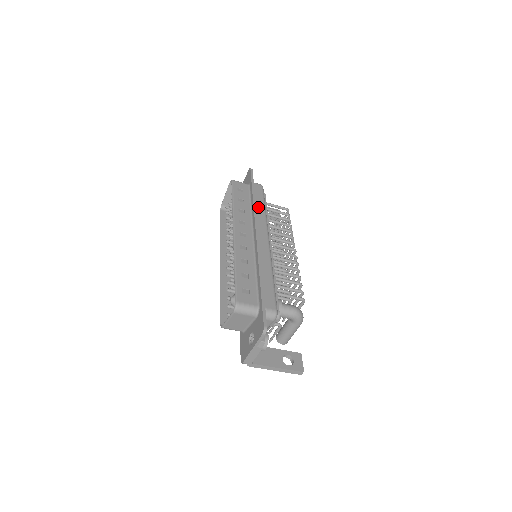
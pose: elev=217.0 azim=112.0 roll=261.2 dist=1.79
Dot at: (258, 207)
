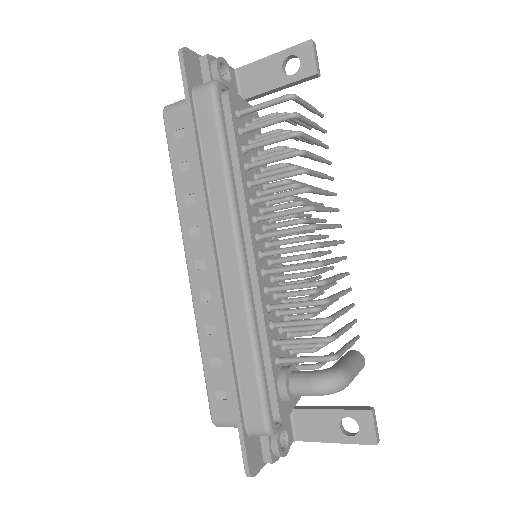
Dot at: (211, 172)
